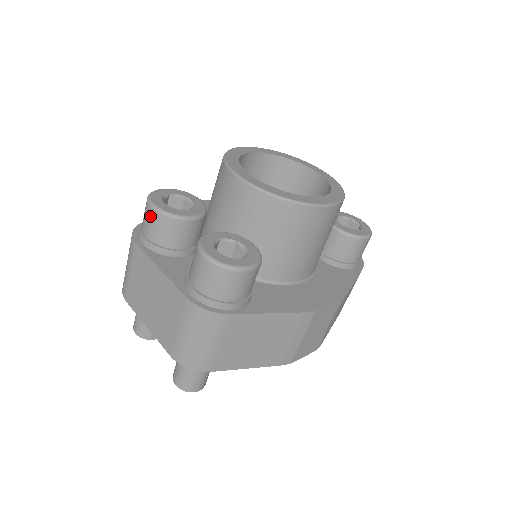
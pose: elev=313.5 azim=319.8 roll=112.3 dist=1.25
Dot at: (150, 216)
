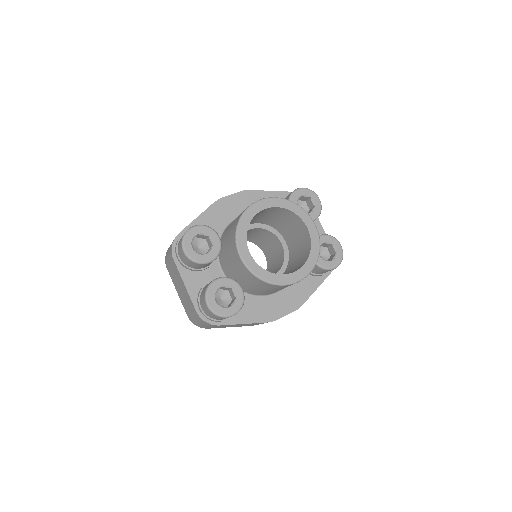
Dot at: (182, 253)
